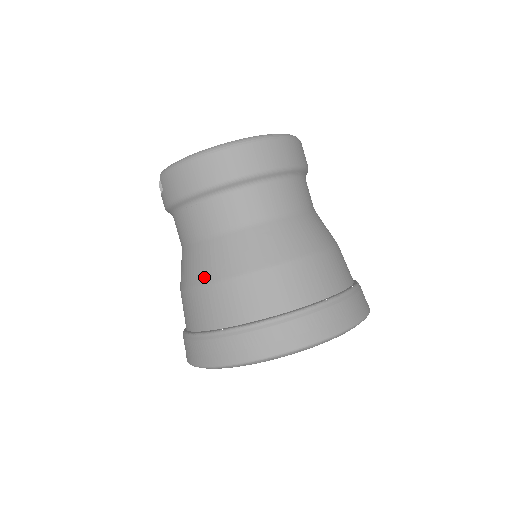
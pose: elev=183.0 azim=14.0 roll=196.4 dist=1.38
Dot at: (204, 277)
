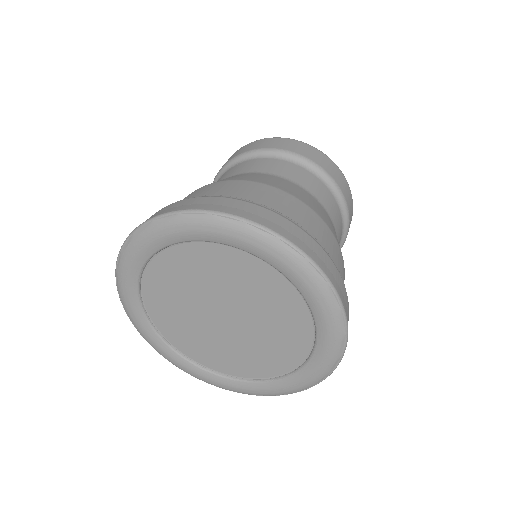
Dot at: occluded
